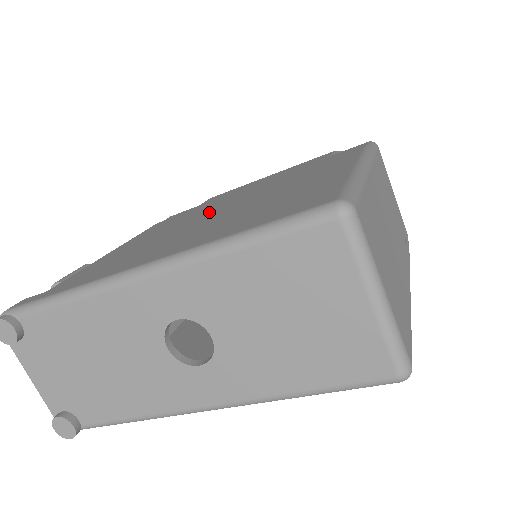
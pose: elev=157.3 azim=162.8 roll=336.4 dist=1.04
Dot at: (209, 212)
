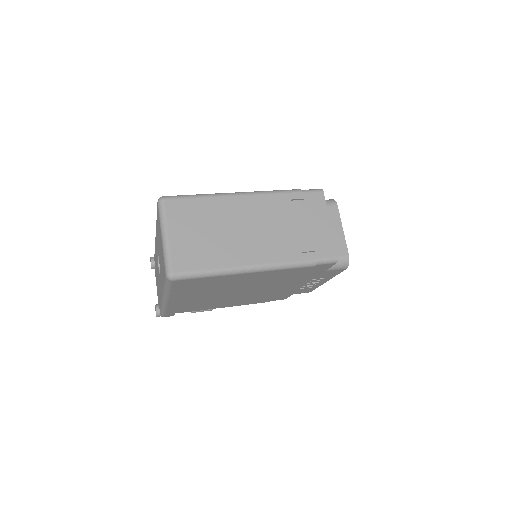
Dot at: occluded
